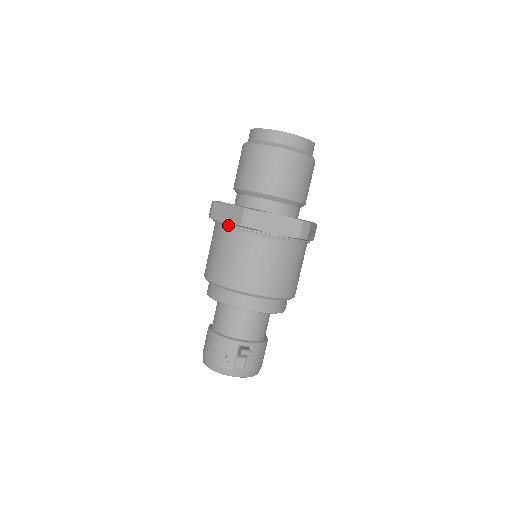
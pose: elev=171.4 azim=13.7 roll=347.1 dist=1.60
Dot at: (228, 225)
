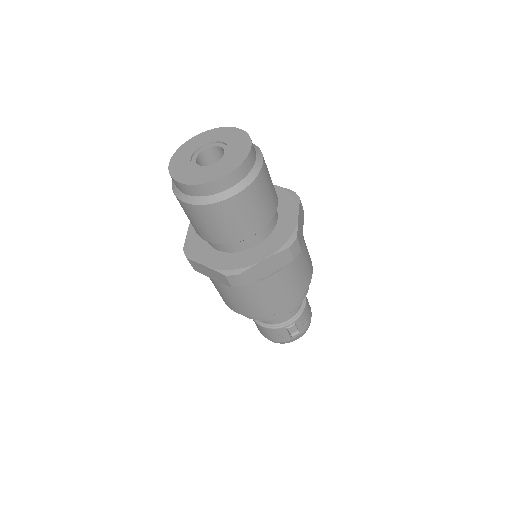
Dot at: (218, 281)
